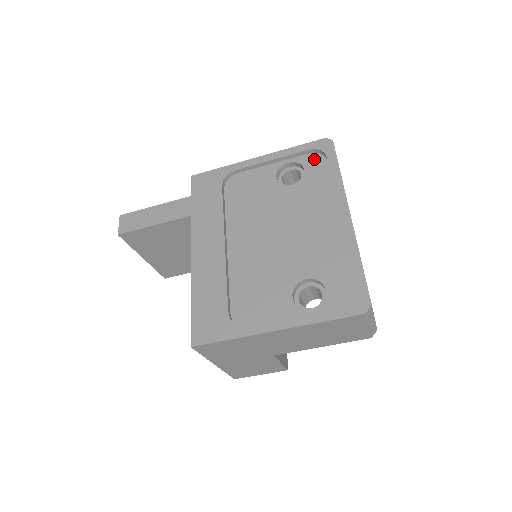
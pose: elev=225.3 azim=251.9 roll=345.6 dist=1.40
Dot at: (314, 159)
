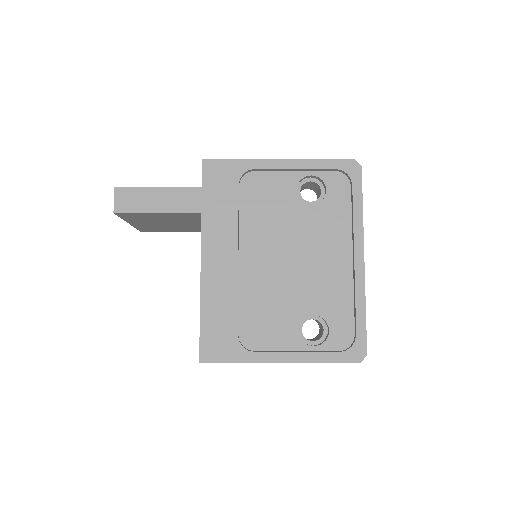
Dot at: (338, 180)
